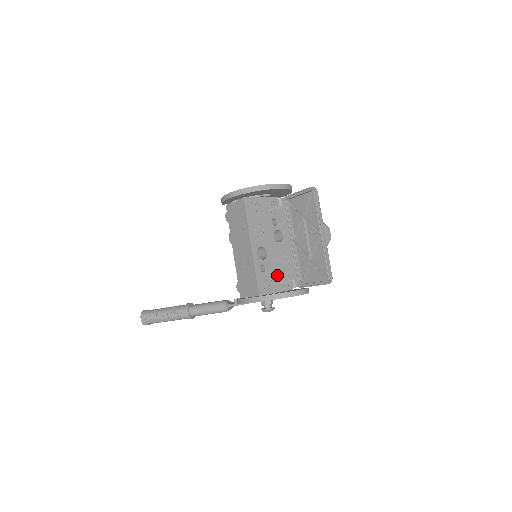
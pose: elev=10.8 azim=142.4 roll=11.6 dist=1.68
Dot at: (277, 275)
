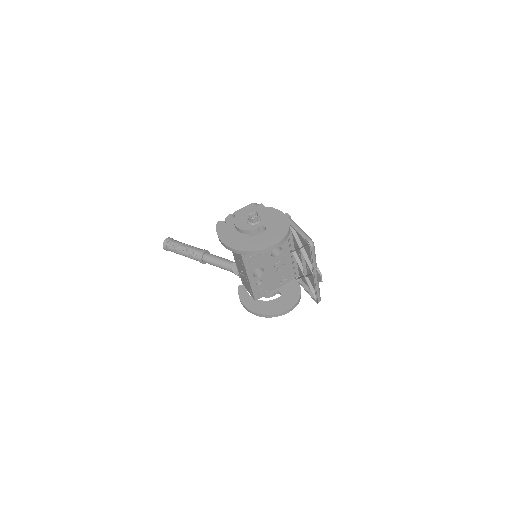
Dot at: (273, 280)
